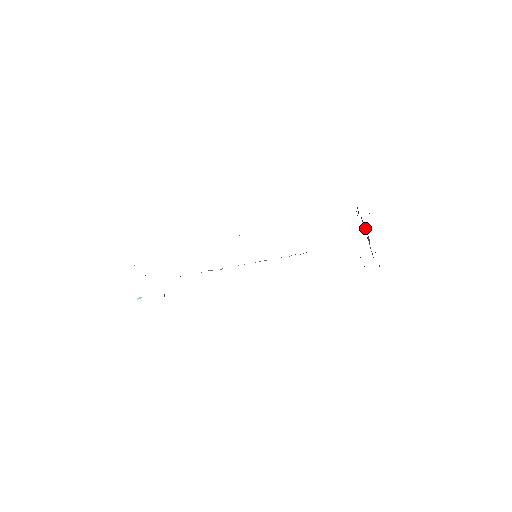
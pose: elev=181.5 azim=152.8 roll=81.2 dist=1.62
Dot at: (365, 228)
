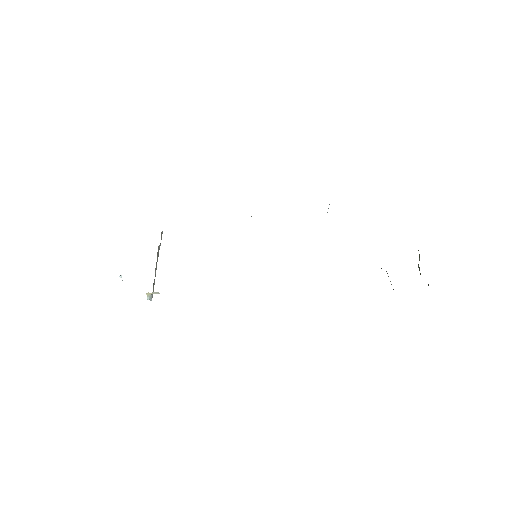
Dot at: occluded
